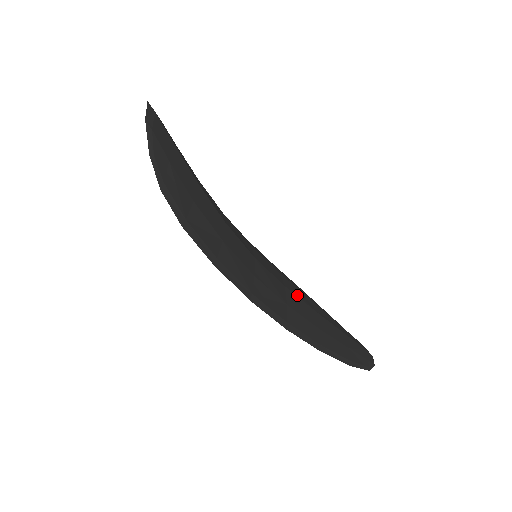
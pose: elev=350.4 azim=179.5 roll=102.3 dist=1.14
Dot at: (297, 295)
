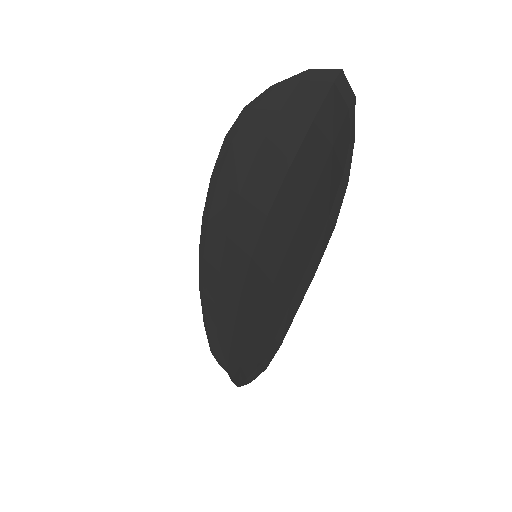
Dot at: (239, 303)
